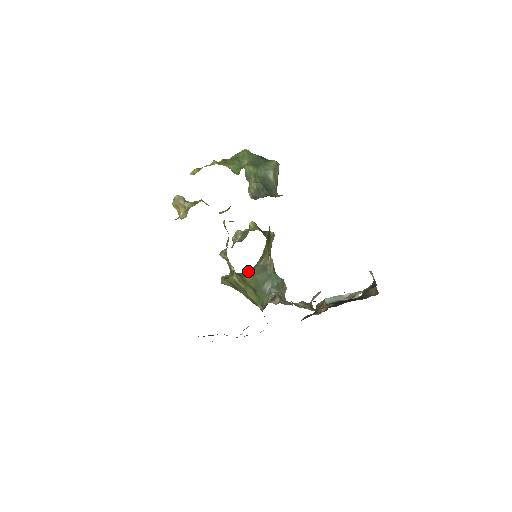
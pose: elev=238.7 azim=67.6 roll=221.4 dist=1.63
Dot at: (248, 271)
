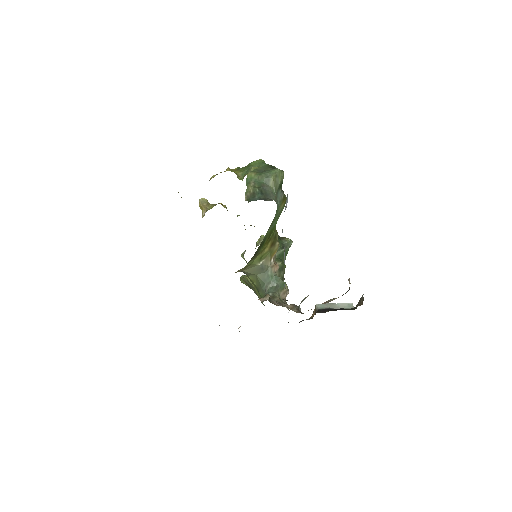
Dot at: (248, 269)
